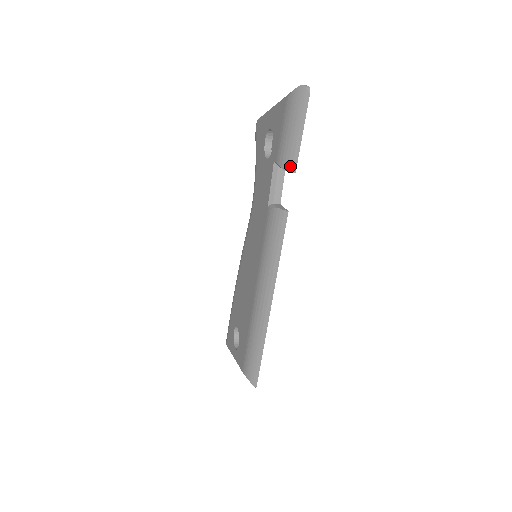
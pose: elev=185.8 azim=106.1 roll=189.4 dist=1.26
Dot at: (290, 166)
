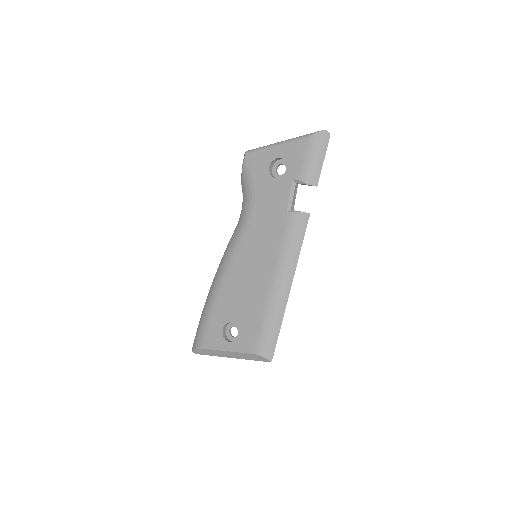
Dot at: (313, 182)
